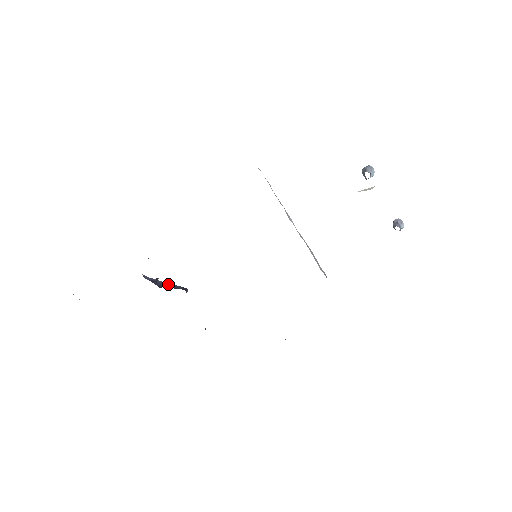
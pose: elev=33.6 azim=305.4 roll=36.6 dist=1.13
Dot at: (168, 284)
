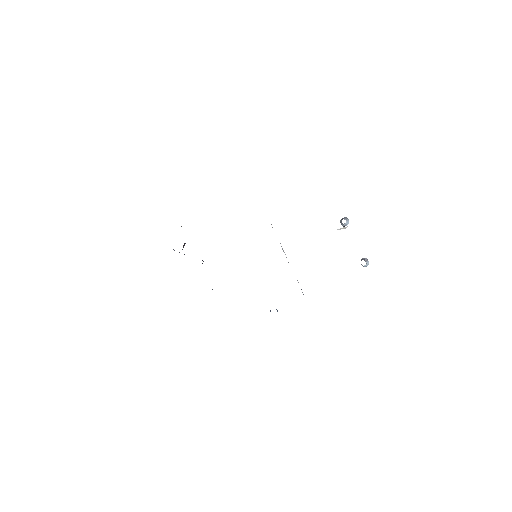
Dot at: occluded
